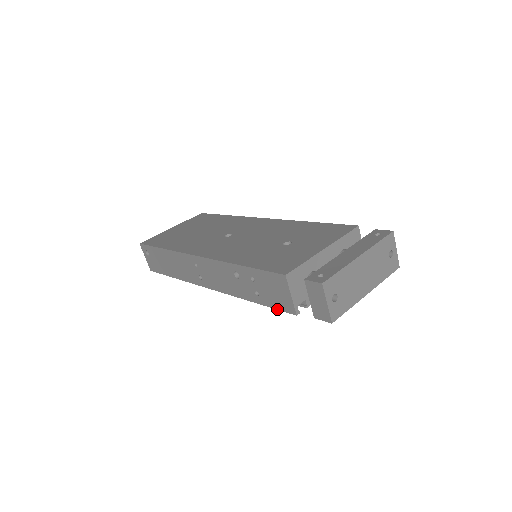
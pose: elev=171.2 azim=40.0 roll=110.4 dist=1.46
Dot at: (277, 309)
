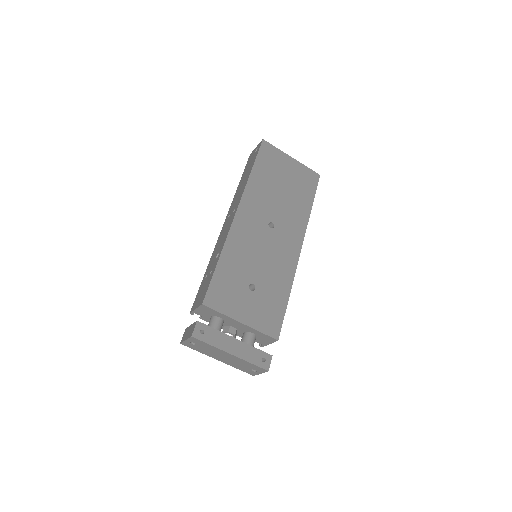
Dot at: (196, 296)
